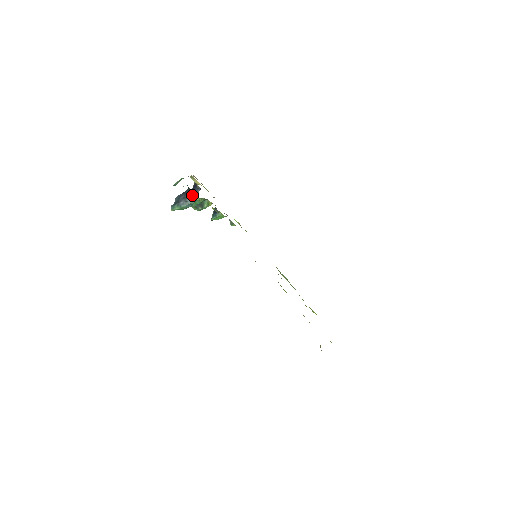
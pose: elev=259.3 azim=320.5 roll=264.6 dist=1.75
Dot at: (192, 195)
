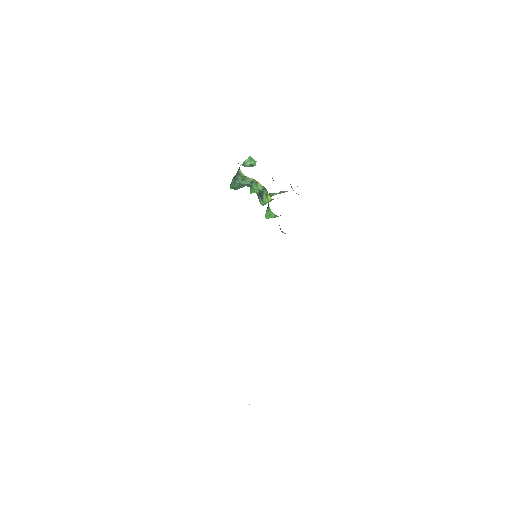
Dot at: occluded
